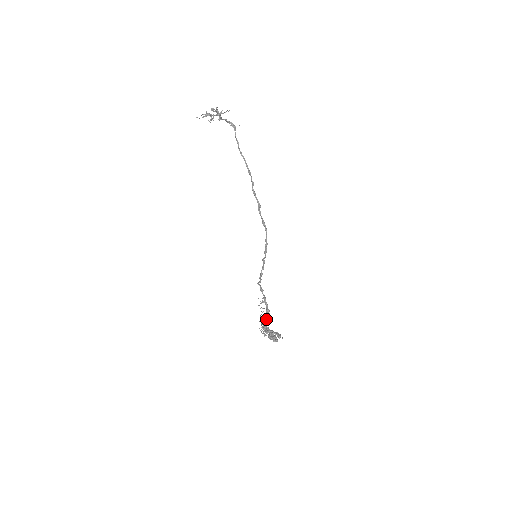
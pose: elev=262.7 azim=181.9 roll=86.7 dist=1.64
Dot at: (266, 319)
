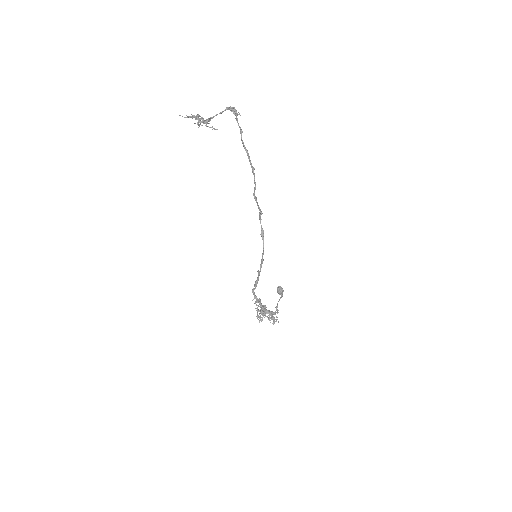
Dot at: occluded
